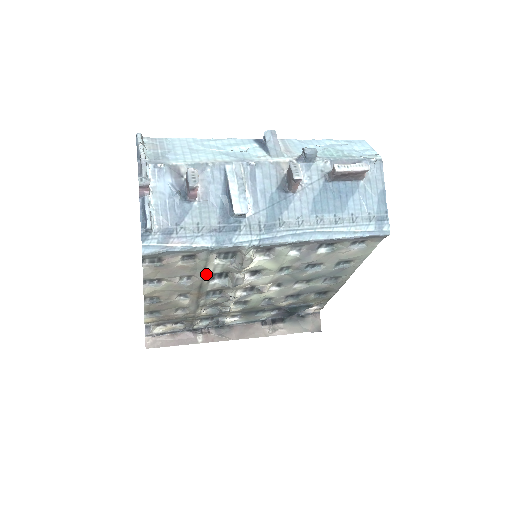
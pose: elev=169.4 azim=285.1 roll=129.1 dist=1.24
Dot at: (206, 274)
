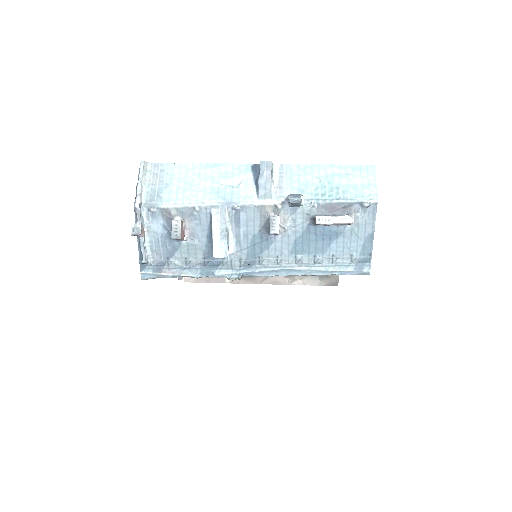
Dot at: occluded
